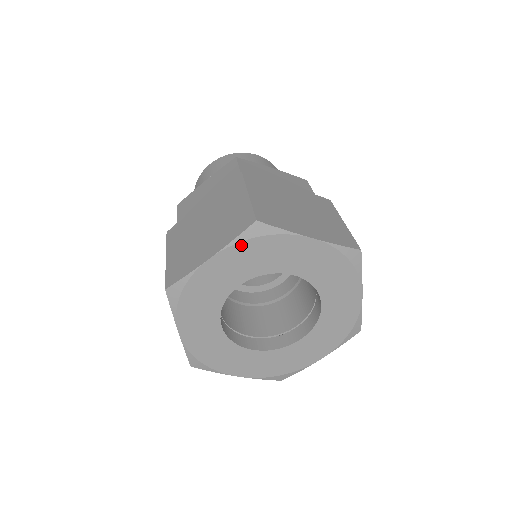
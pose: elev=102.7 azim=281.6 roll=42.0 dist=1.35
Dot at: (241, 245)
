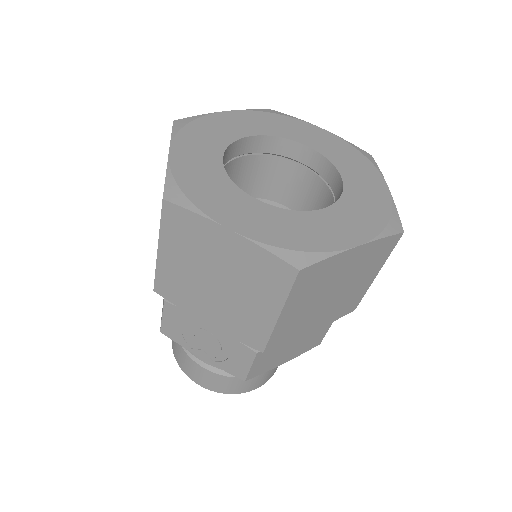
Dot at: (182, 134)
